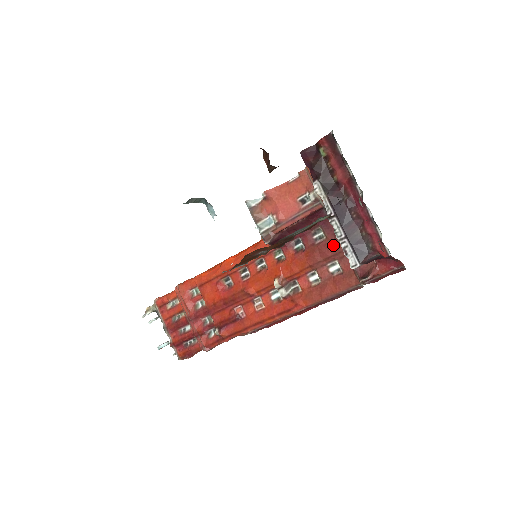
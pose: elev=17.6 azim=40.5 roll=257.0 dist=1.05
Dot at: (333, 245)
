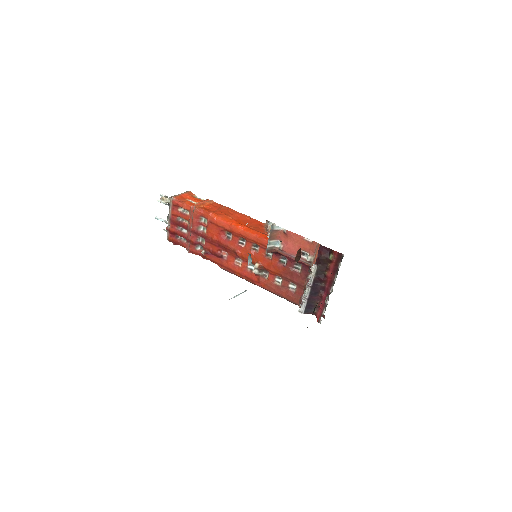
Dot at: (301, 279)
